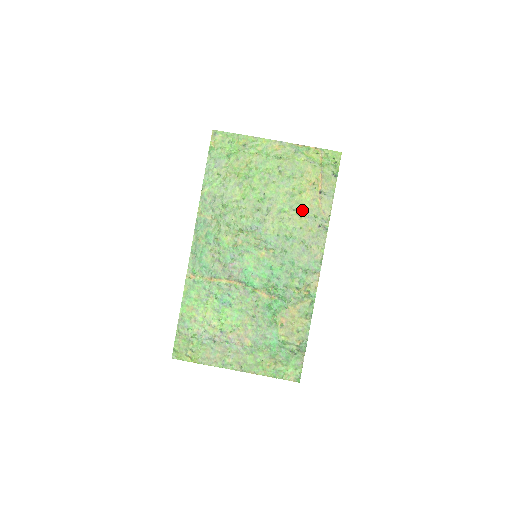
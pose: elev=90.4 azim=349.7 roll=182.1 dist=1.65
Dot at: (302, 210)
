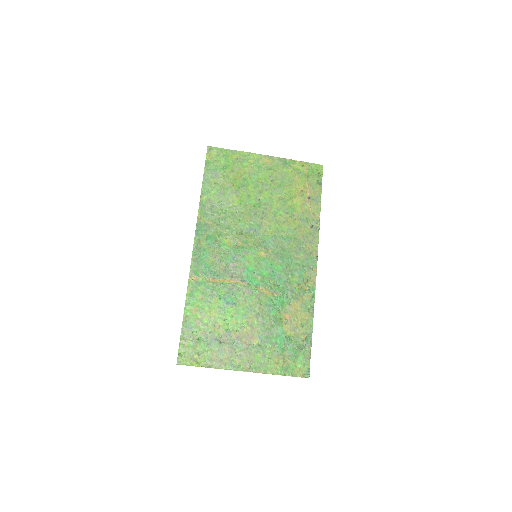
Dot at: (295, 213)
